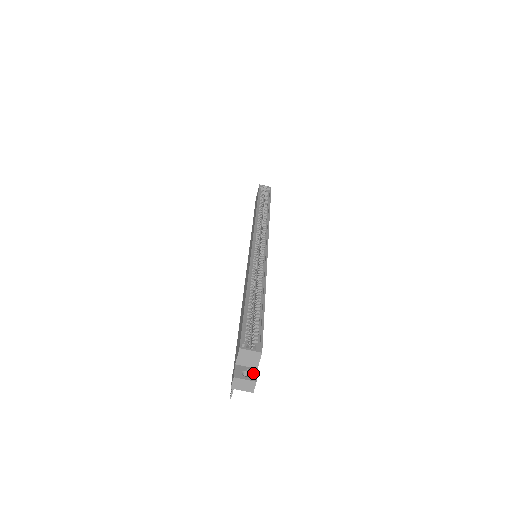
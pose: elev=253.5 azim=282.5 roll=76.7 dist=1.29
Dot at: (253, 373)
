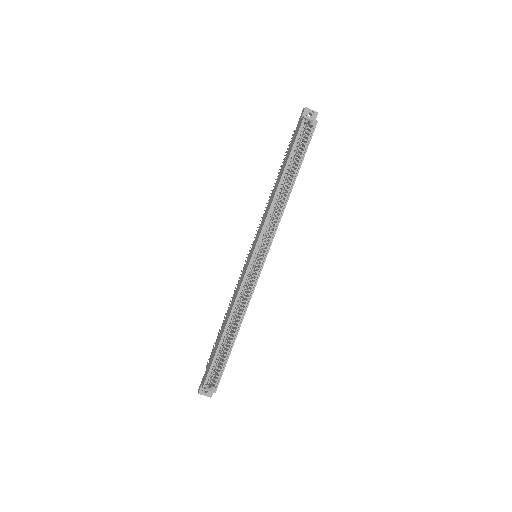
Dot at: occluded
